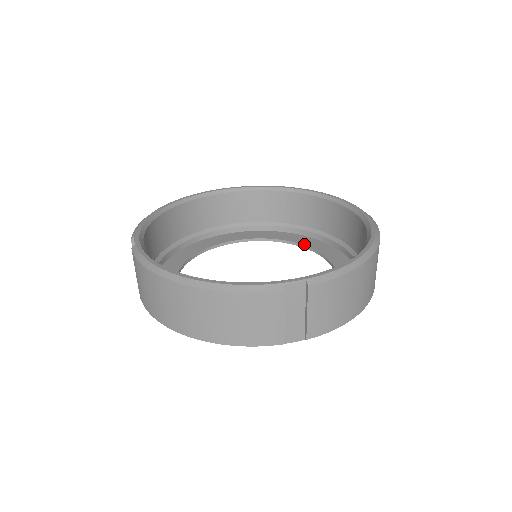
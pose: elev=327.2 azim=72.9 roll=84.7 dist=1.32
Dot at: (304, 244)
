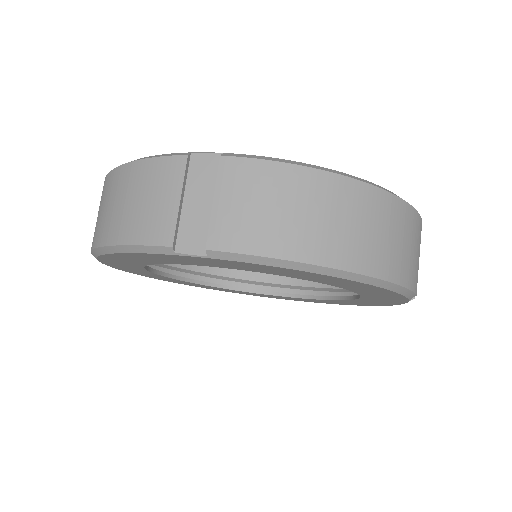
Dot at: (349, 296)
